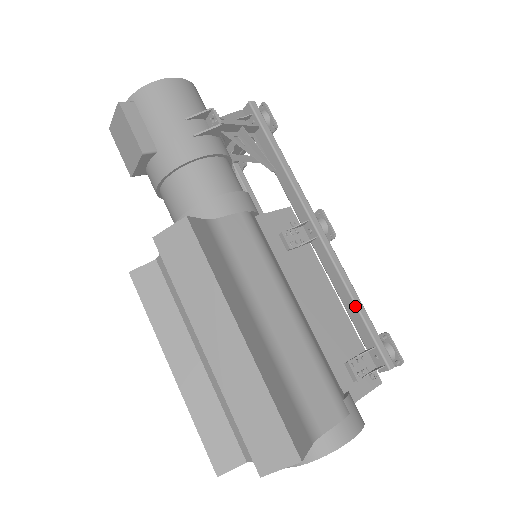
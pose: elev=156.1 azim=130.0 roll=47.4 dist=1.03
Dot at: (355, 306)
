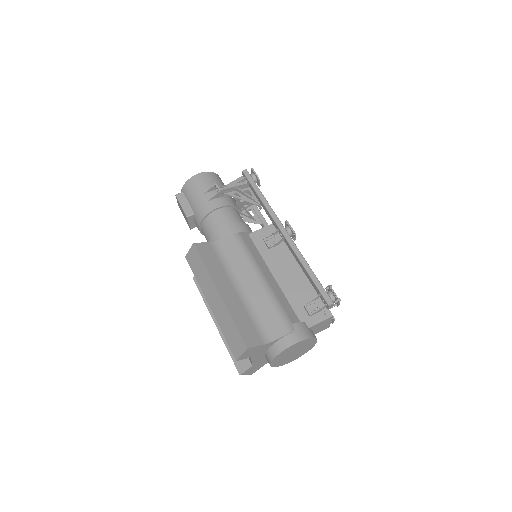
Dot at: (307, 272)
